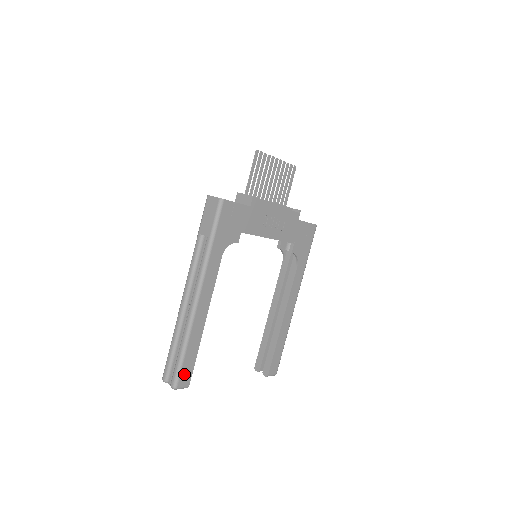
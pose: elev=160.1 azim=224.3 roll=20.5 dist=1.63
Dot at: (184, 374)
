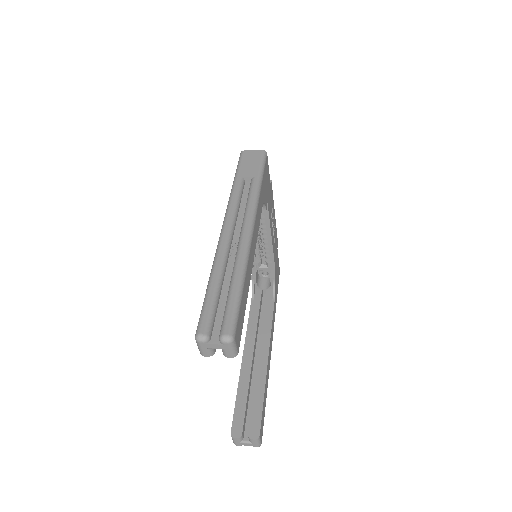
Dot at: (239, 324)
